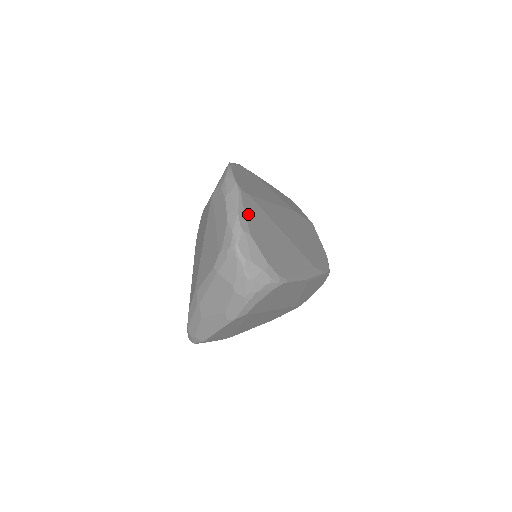
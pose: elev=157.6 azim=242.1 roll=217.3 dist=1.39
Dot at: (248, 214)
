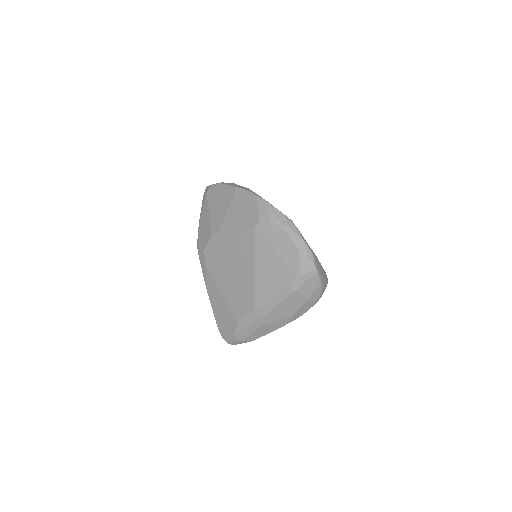
Dot at: occluded
